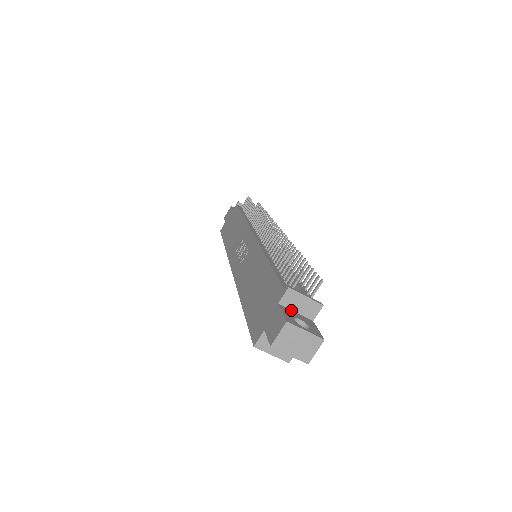
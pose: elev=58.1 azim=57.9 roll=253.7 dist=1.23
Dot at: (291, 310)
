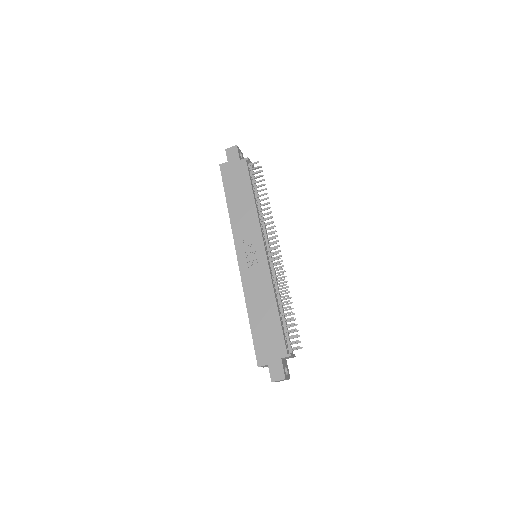
Dot at: (283, 359)
